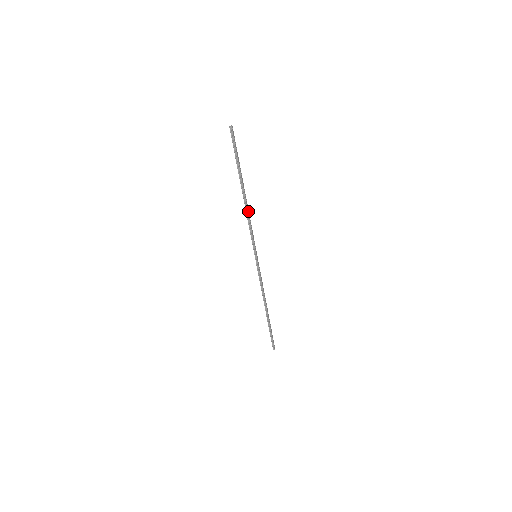
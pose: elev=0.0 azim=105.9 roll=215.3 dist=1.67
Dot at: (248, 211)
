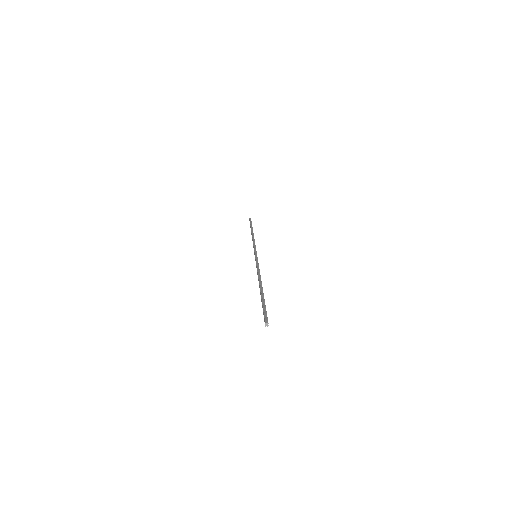
Dot at: (260, 276)
